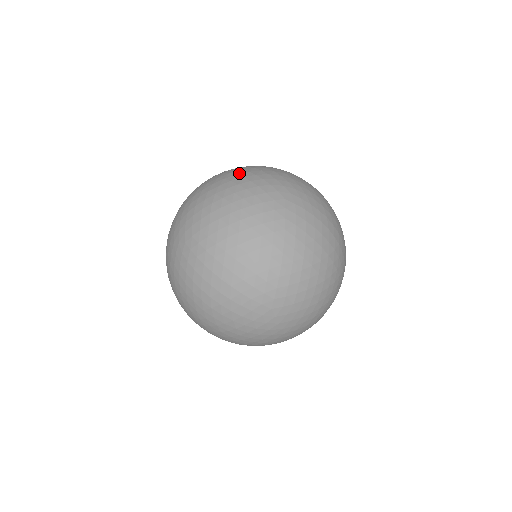
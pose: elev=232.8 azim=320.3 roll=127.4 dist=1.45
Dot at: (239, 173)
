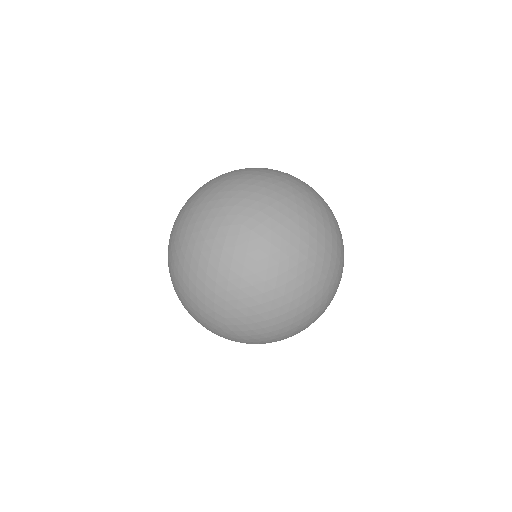
Dot at: (327, 228)
